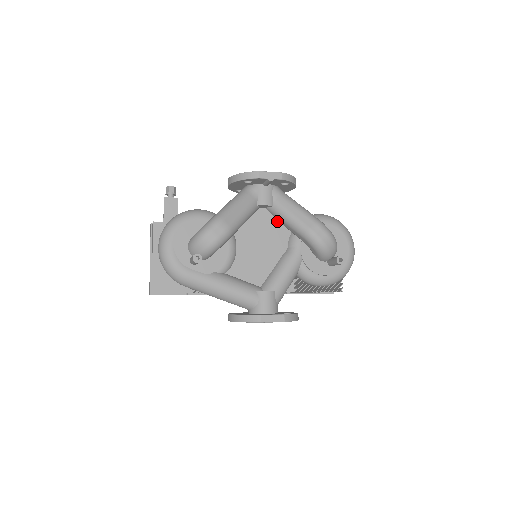
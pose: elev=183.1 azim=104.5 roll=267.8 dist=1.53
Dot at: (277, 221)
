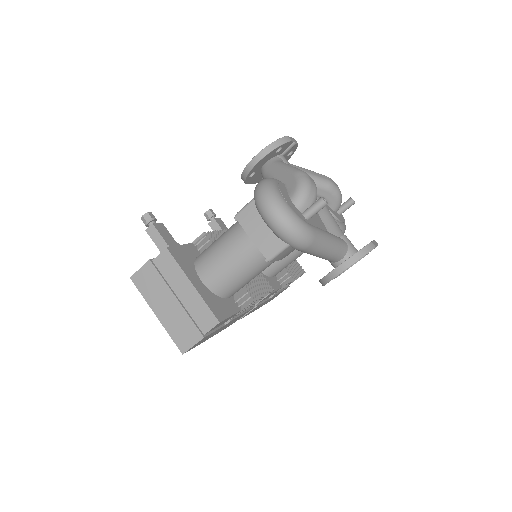
Dot at: occluded
